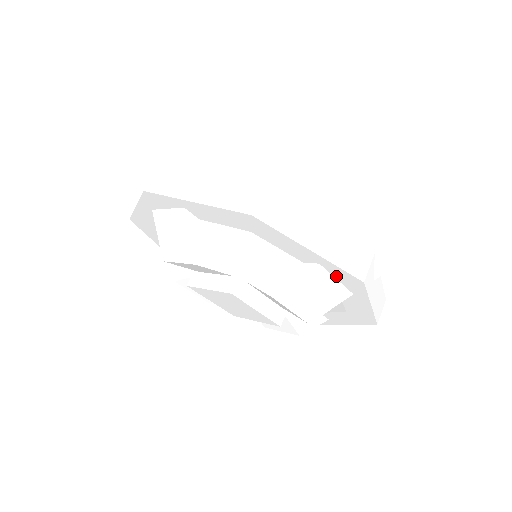
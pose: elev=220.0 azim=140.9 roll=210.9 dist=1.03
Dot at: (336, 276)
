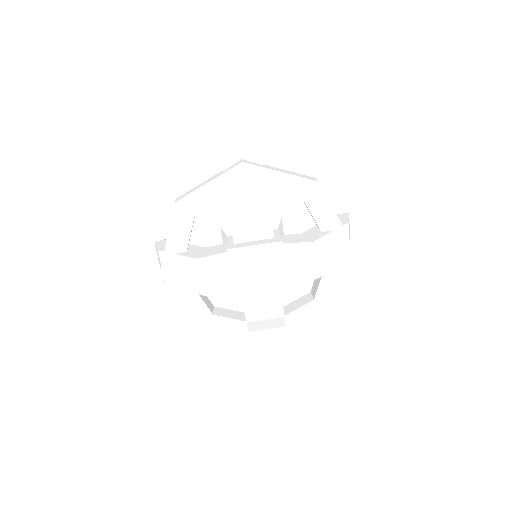
Dot at: (240, 180)
